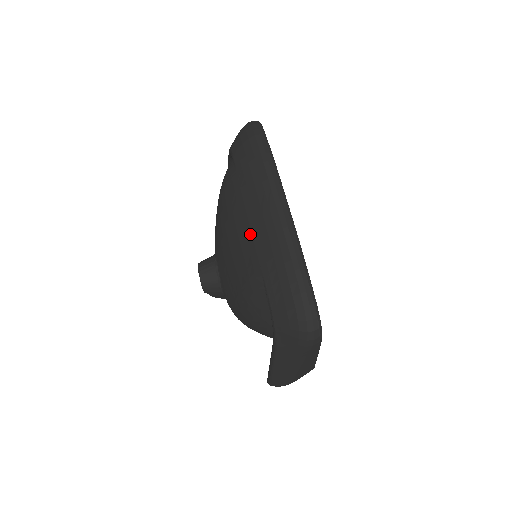
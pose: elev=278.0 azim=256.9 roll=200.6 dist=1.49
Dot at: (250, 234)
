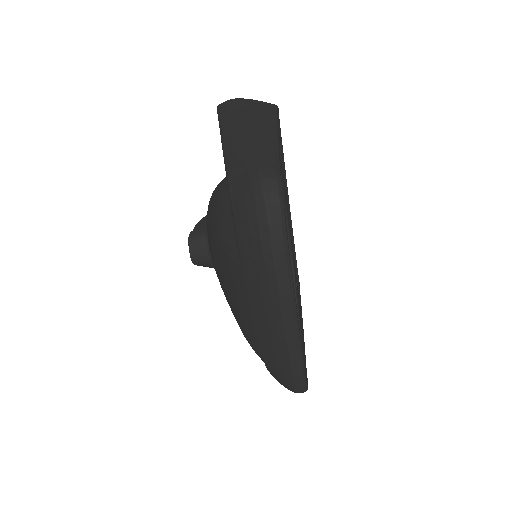
Dot at: (255, 332)
